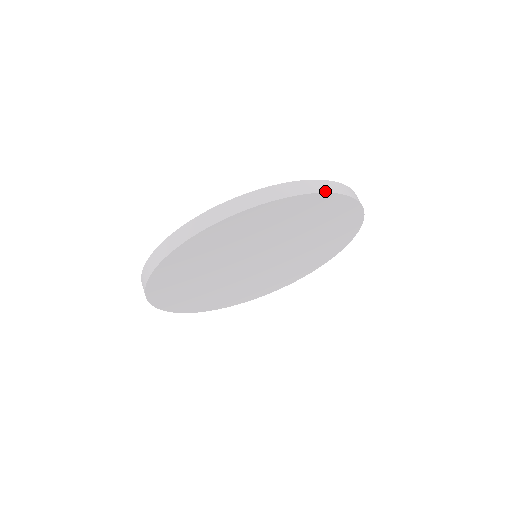
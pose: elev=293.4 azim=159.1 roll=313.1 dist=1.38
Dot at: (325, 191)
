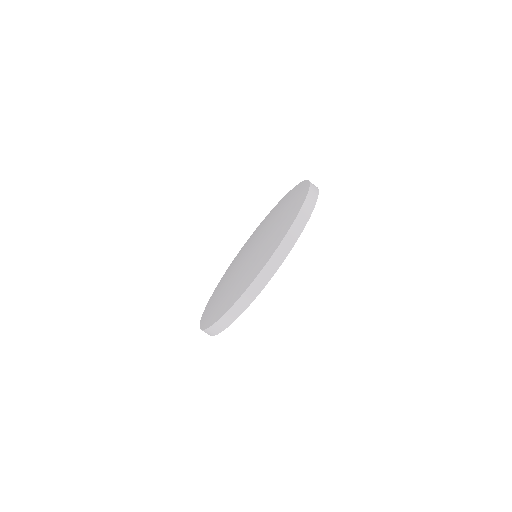
Dot at: (317, 192)
